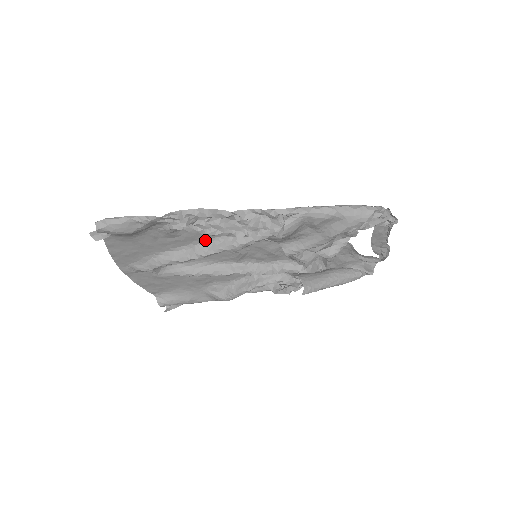
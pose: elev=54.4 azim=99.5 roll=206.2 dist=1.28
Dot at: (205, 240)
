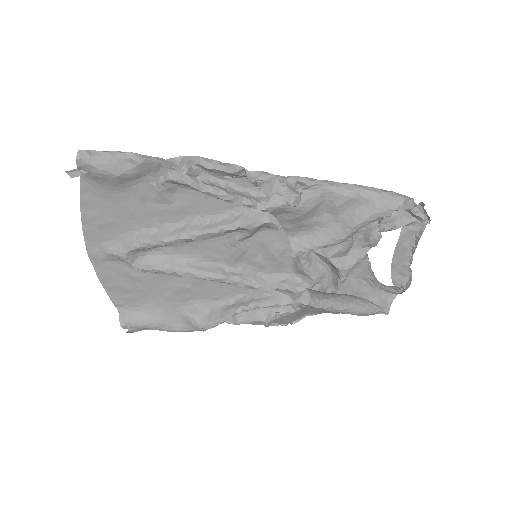
Dot at: (201, 217)
